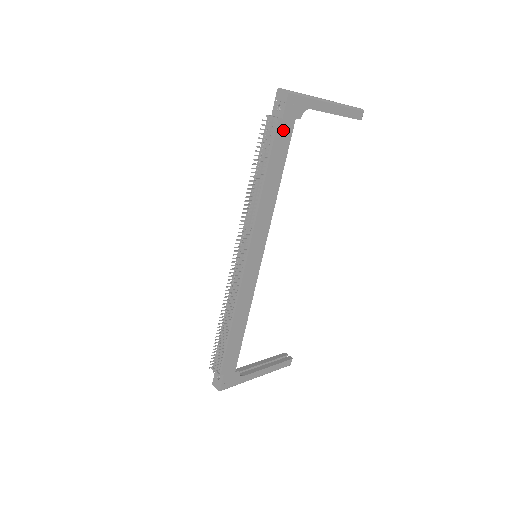
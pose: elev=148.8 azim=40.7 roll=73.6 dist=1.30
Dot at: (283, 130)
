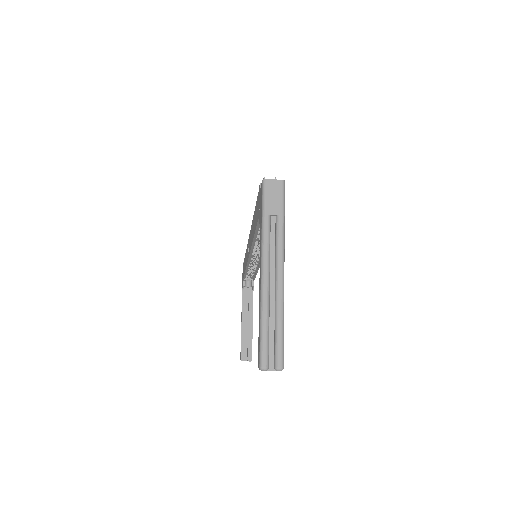
Dot at: occluded
